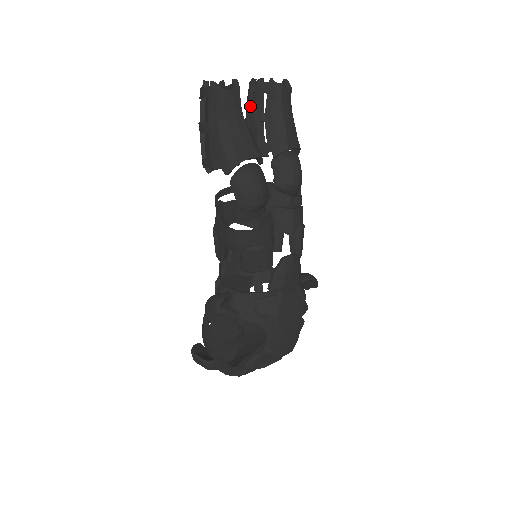
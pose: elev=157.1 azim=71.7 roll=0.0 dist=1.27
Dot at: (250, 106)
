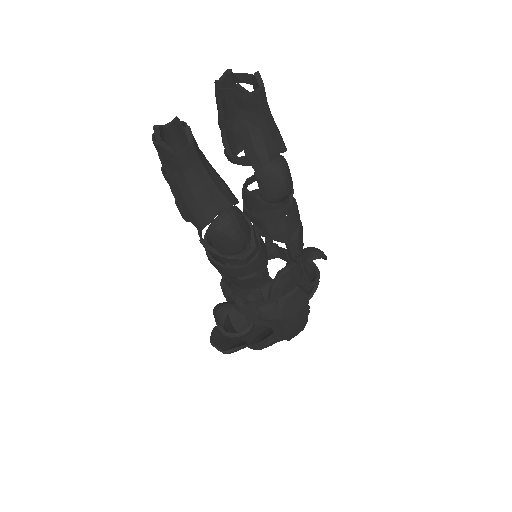
Dot at: (220, 111)
